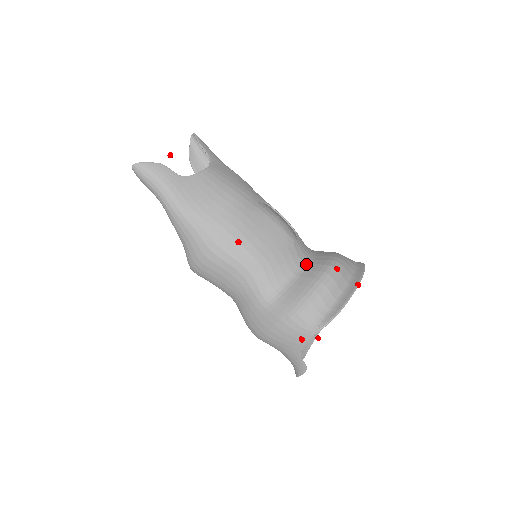
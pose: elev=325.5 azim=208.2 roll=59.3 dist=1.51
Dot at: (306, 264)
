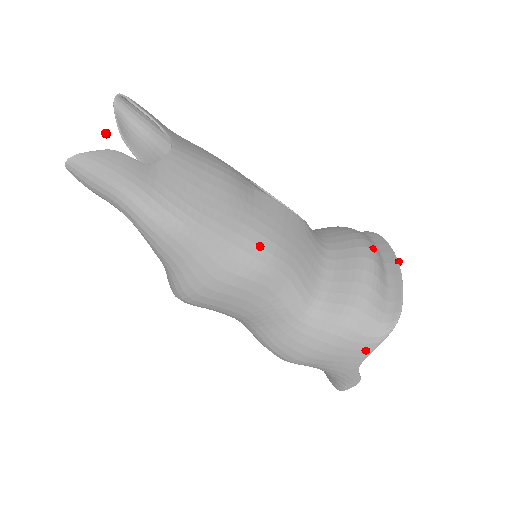
Dot at: (331, 252)
